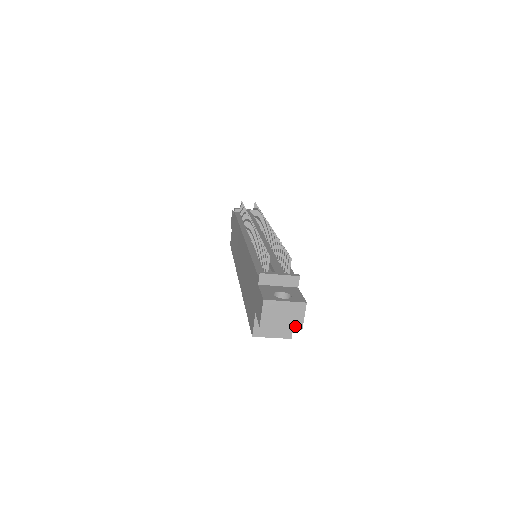
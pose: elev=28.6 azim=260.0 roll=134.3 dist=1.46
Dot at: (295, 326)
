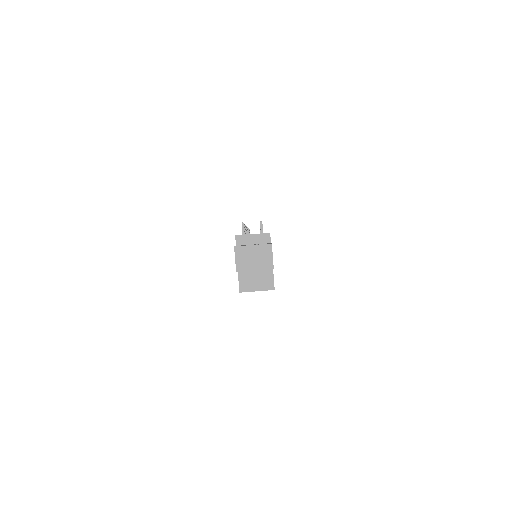
Dot at: (267, 267)
